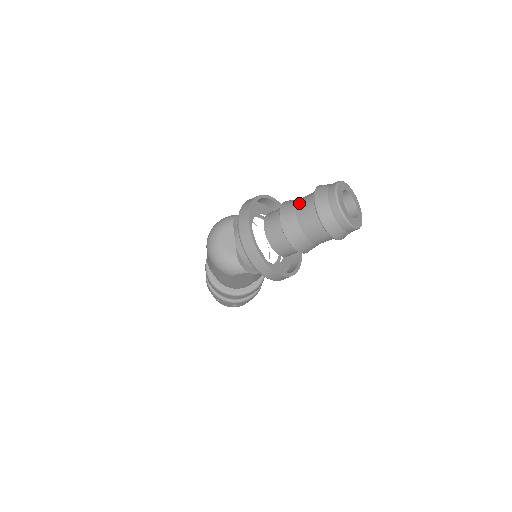
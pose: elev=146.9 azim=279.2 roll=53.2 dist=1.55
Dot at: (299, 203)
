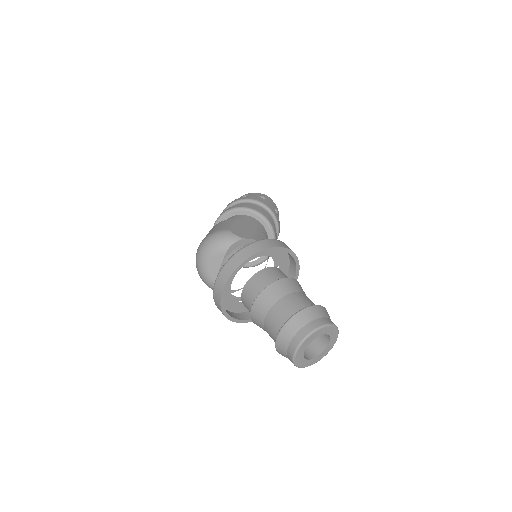
Dot at: (275, 308)
